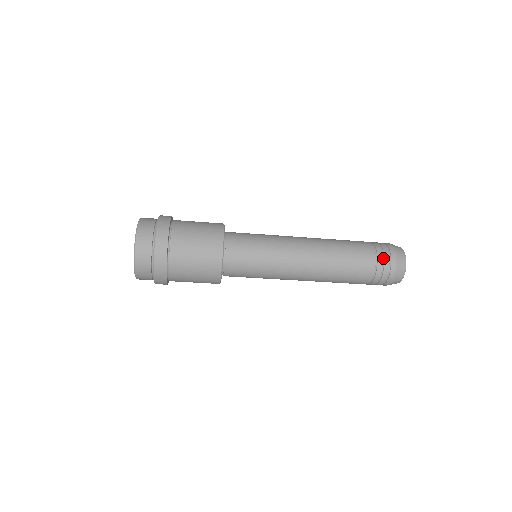
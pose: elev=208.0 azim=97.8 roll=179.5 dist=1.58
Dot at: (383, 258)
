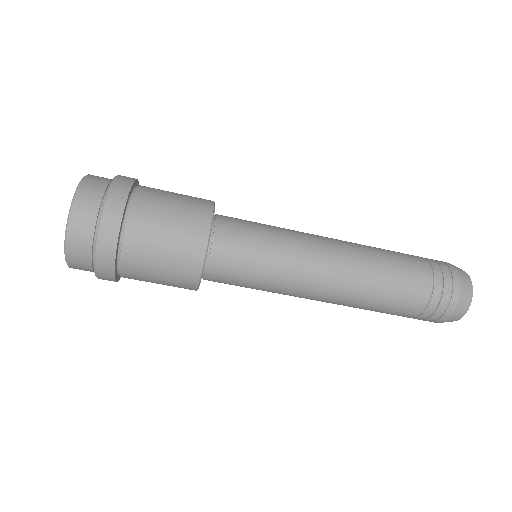
Dot at: (441, 289)
